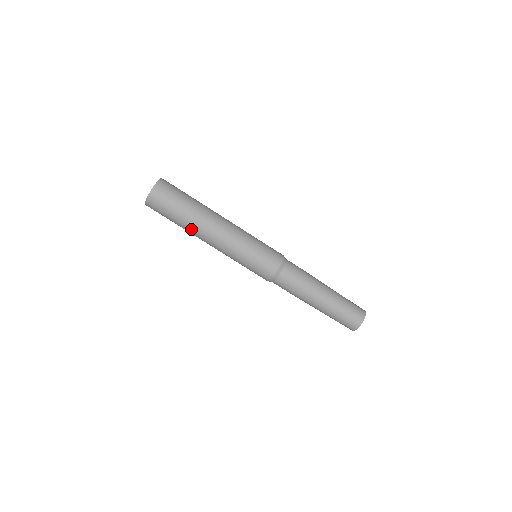
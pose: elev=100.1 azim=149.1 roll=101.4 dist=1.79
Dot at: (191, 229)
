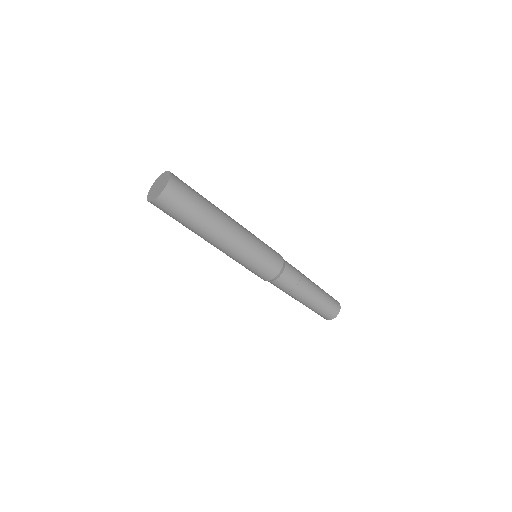
Dot at: (202, 231)
